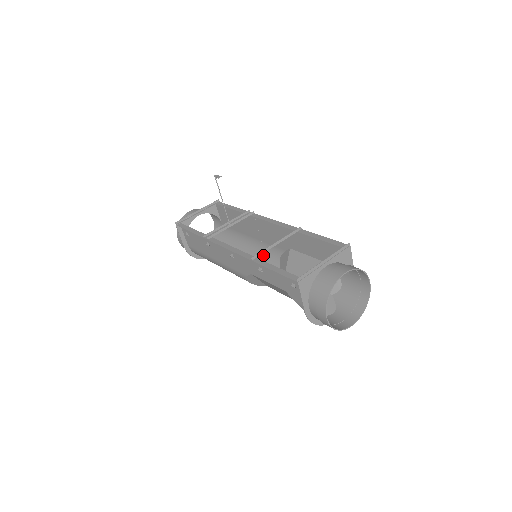
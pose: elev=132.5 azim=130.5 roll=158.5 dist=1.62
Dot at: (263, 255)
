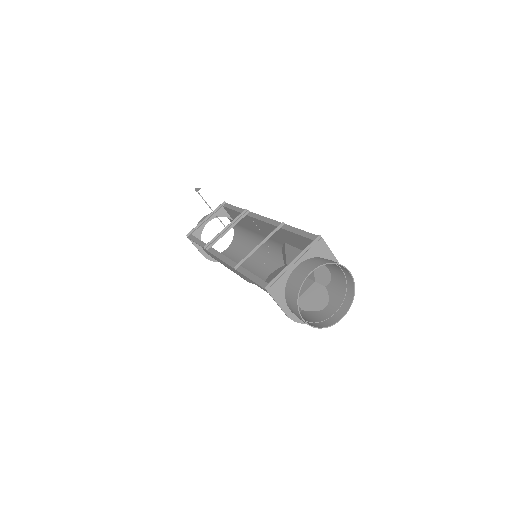
Dot at: (270, 250)
